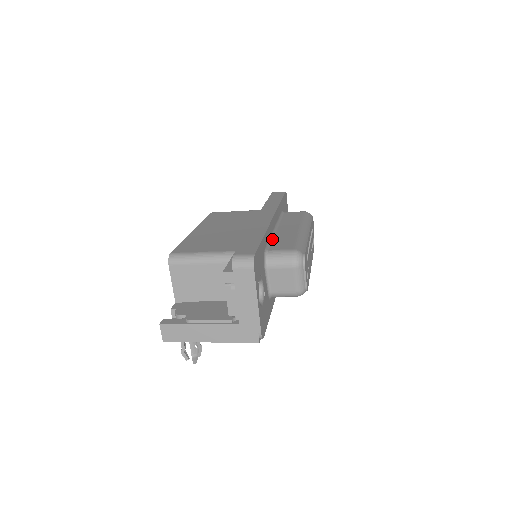
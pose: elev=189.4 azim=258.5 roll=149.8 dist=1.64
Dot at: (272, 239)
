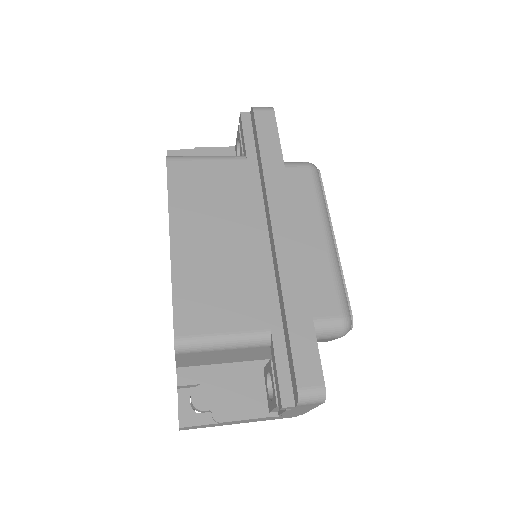
Dot at: occluded
